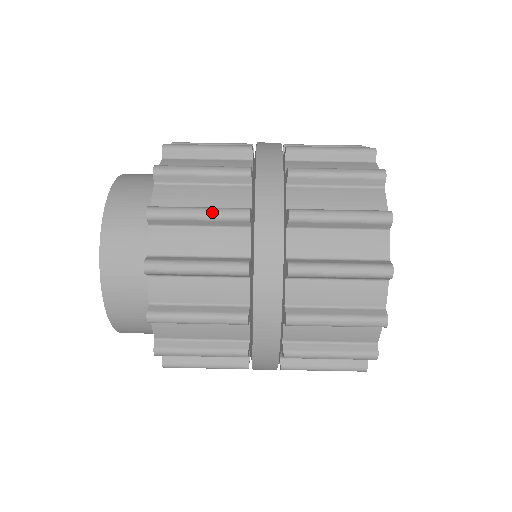
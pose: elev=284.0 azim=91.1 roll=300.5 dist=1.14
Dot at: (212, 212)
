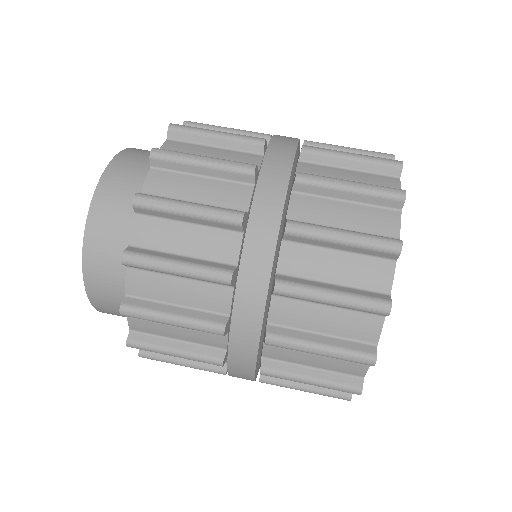
Dot at: (230, 133)
